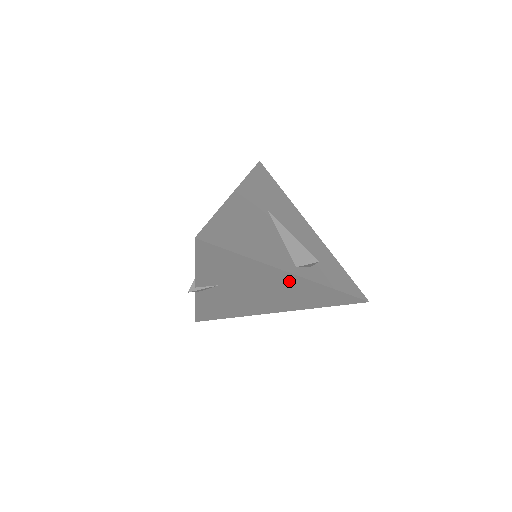
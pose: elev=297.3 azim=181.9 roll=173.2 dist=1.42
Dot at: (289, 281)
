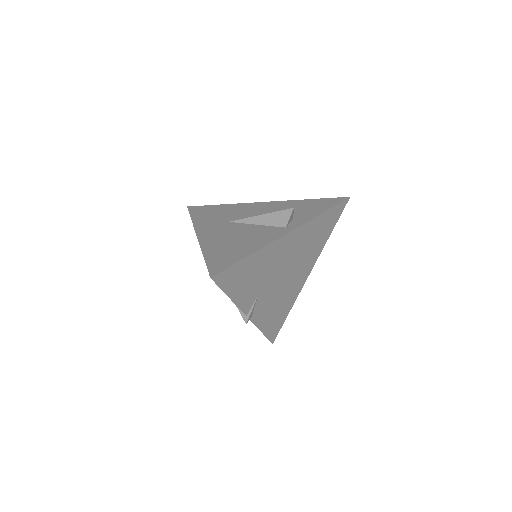
Dot at: (292, 241)
